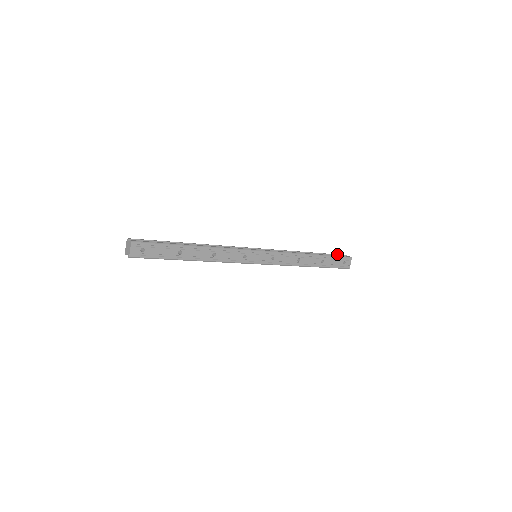
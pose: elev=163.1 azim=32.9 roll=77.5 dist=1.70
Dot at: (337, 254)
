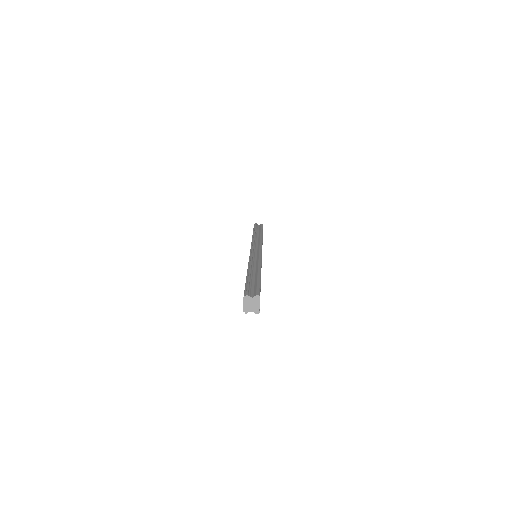
Dot at: (255, 225)
